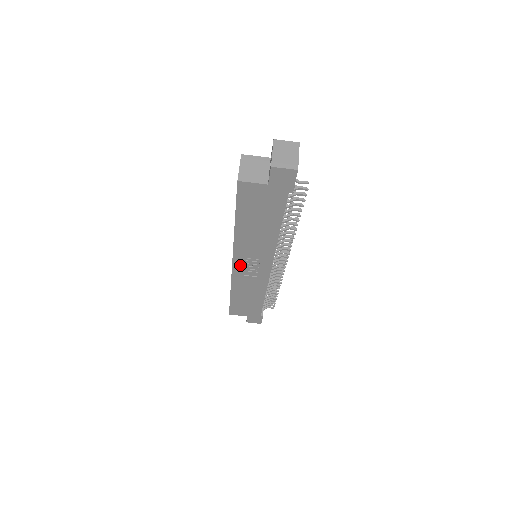
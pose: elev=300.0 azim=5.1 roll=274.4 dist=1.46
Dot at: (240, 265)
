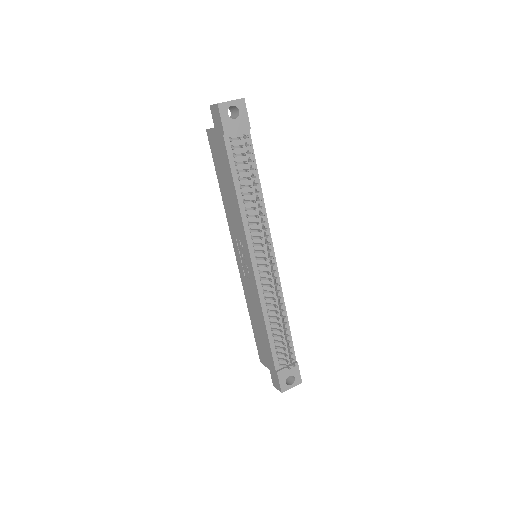
Dot at: (239, 256)
